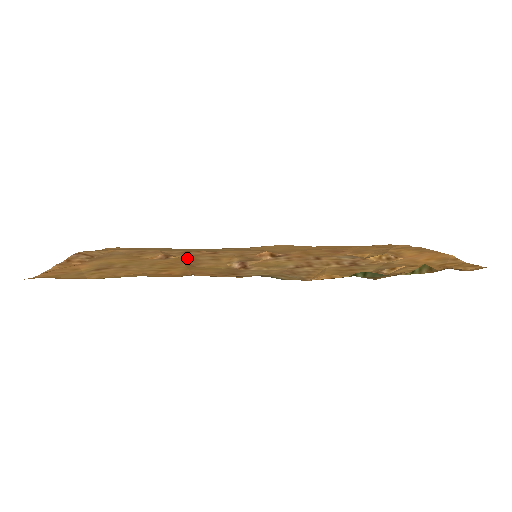
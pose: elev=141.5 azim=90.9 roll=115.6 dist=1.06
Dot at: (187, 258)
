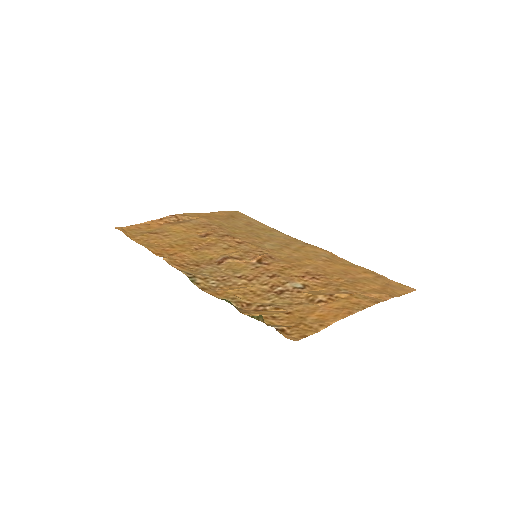
Dot at: (212, 241)
